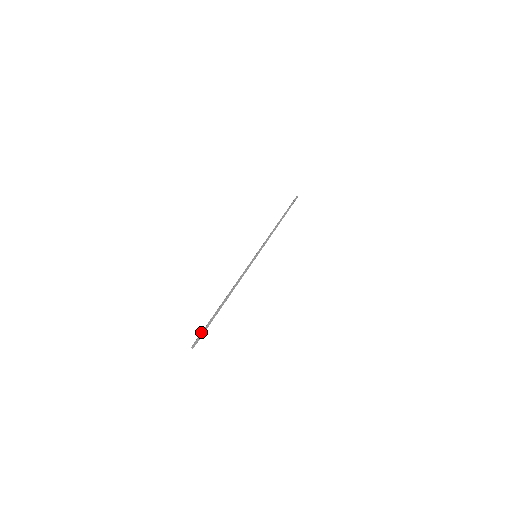
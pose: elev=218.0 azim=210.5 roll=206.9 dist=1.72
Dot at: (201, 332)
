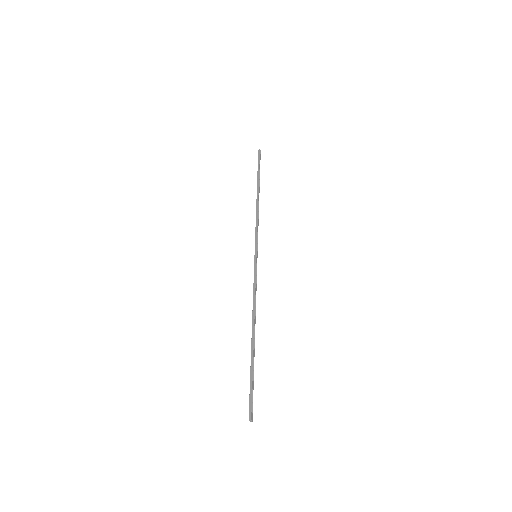
Dot at: (250, 395)
